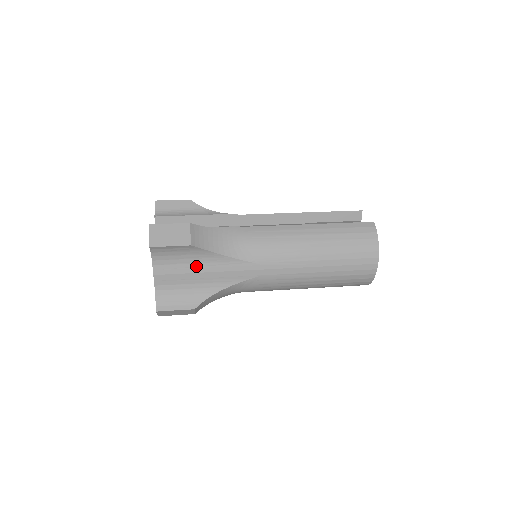
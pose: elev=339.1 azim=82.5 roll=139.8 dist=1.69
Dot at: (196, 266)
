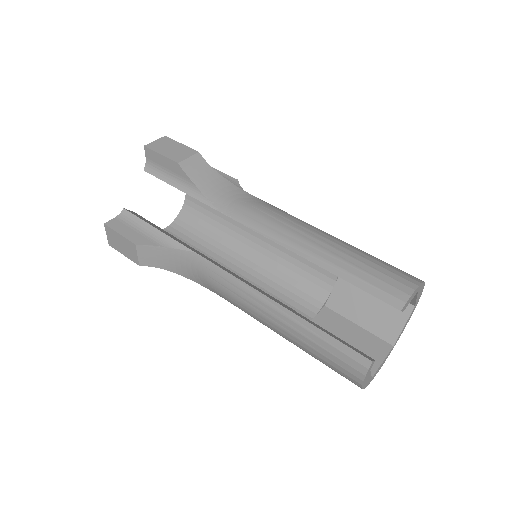
Dot at: occluded
